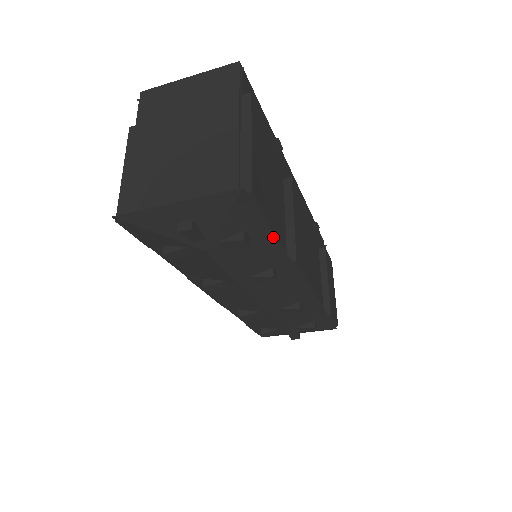
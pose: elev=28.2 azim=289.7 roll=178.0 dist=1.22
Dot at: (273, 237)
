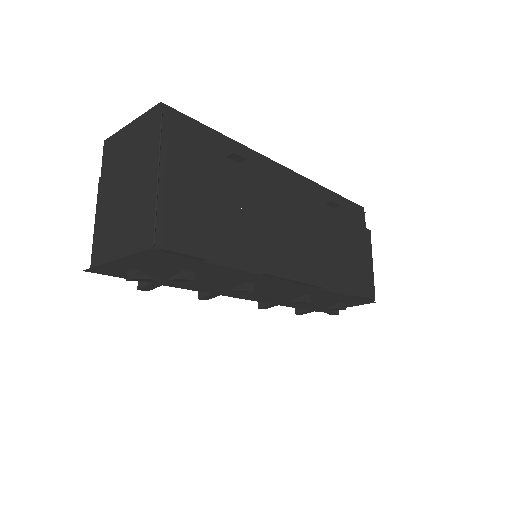
Dot at: (219, 266)
